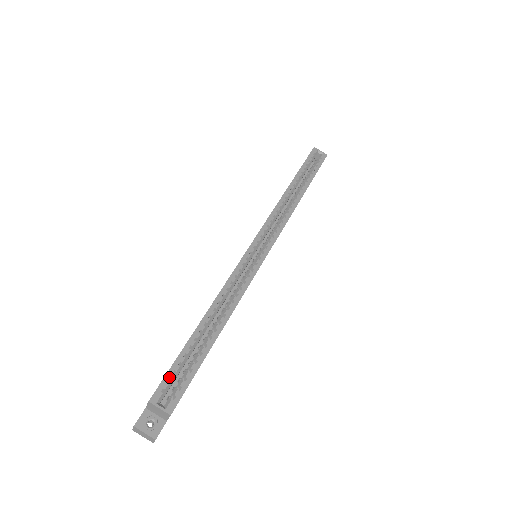
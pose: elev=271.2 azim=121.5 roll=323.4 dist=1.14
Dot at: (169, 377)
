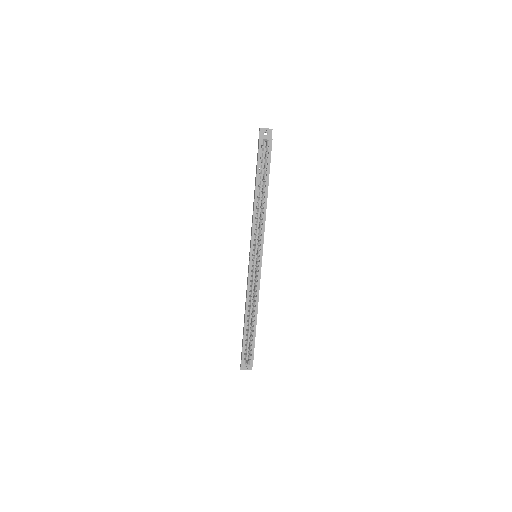
Dot at: (244, 353)
